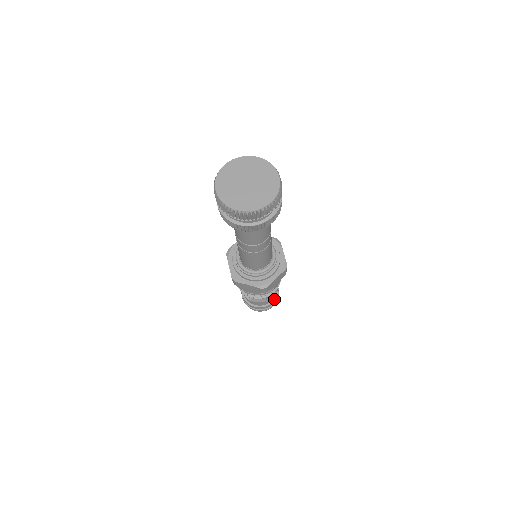
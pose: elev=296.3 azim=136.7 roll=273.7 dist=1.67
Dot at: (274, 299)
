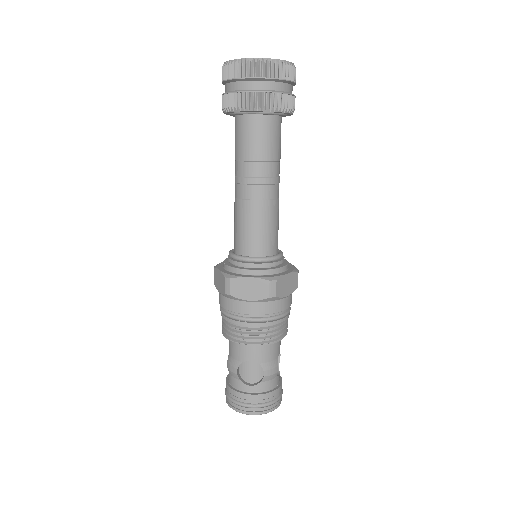
Dot at: (255, 393)
